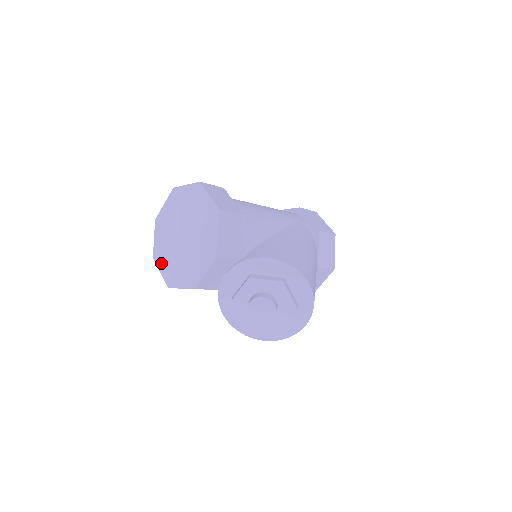
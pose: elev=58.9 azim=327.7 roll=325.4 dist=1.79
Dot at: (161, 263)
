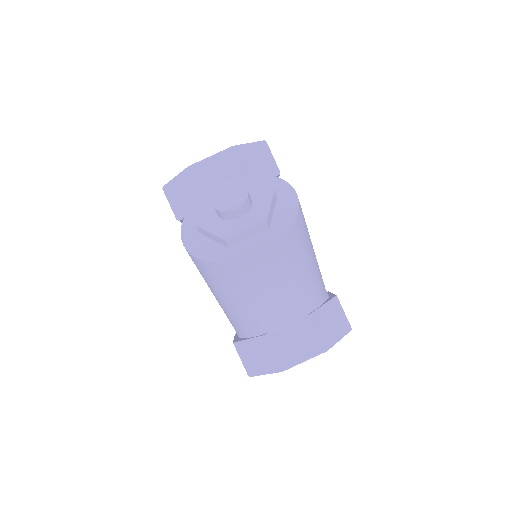
Dot at: occluded
